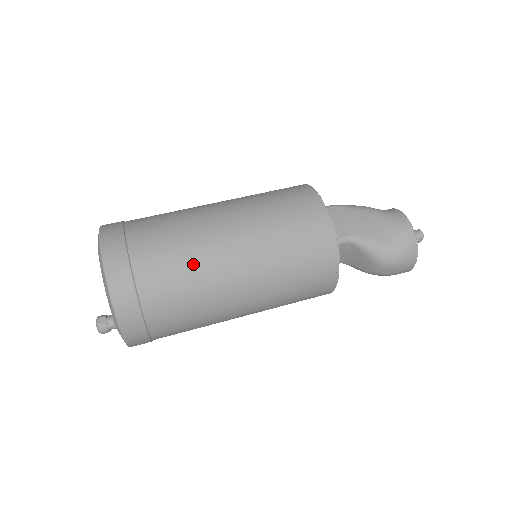
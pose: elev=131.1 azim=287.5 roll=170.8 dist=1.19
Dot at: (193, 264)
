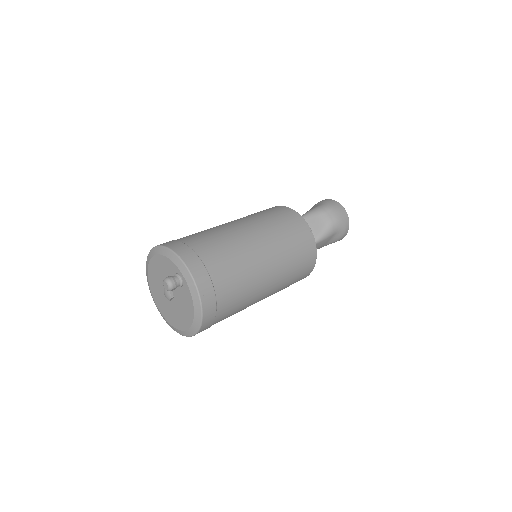
Dot at: (206, 230)
